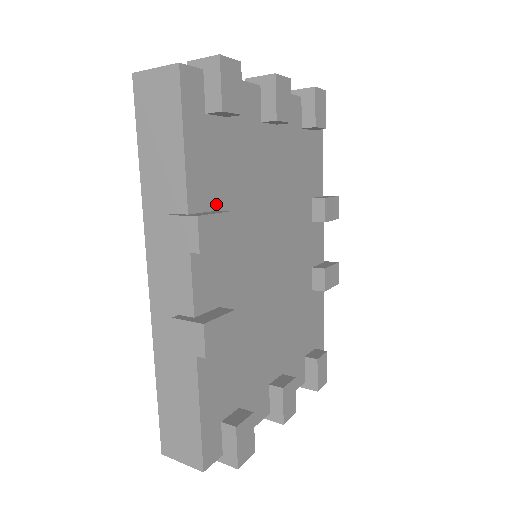
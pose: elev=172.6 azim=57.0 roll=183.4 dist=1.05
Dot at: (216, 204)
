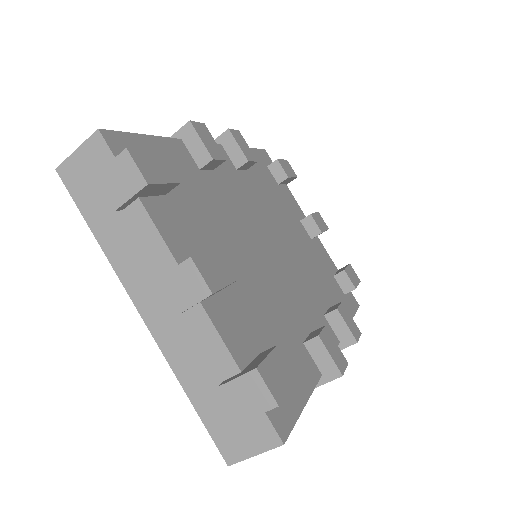
Dot at: (249, 172)
